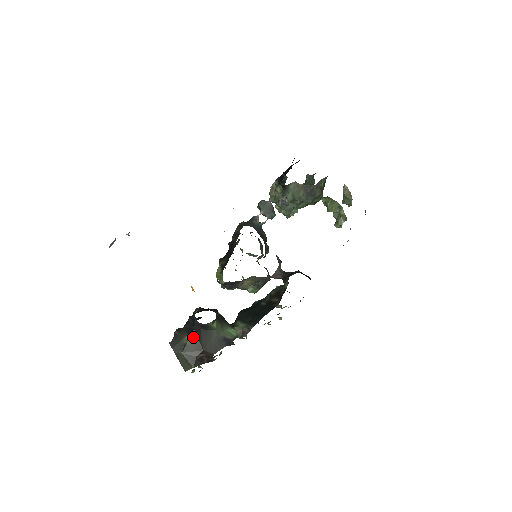
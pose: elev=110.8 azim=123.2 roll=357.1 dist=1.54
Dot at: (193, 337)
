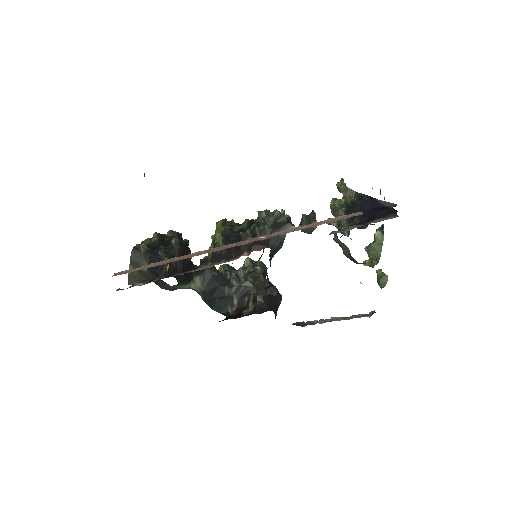
Dot at: (150, 272)
